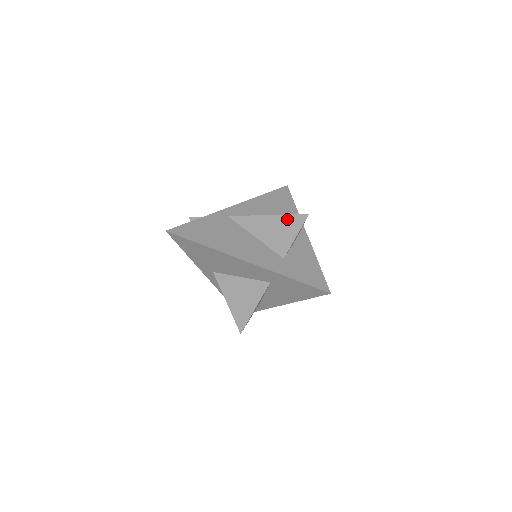
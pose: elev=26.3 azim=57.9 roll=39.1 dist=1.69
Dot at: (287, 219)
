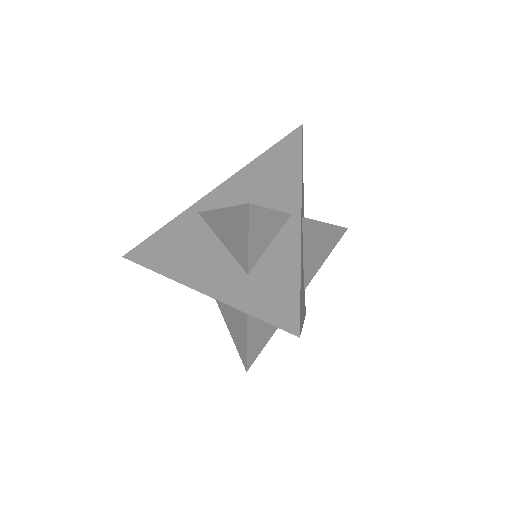
Dot at: (235, 213)
